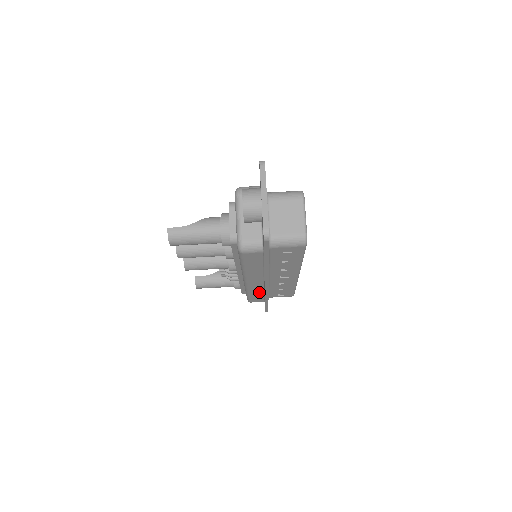
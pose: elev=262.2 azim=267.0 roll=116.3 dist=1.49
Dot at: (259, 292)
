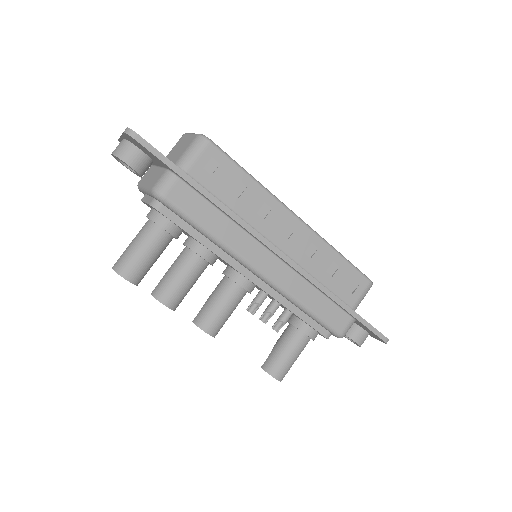
Dot at: (309, 291)
